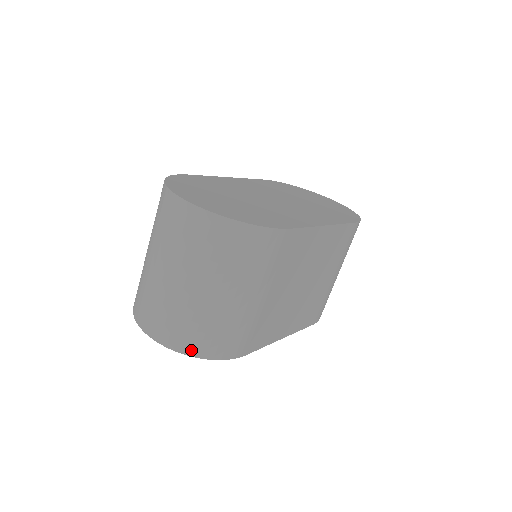
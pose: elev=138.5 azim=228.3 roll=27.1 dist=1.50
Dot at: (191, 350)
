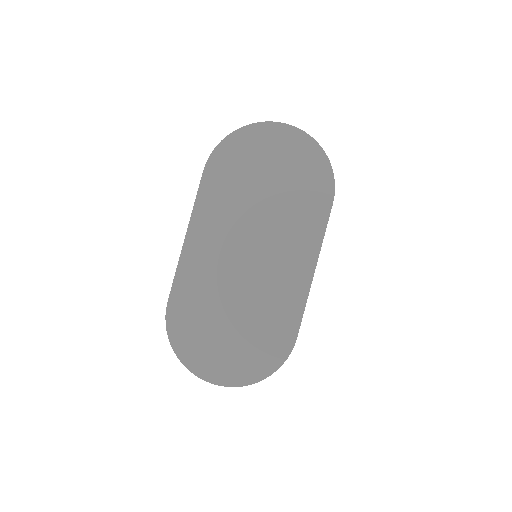
Dot at: occluded
